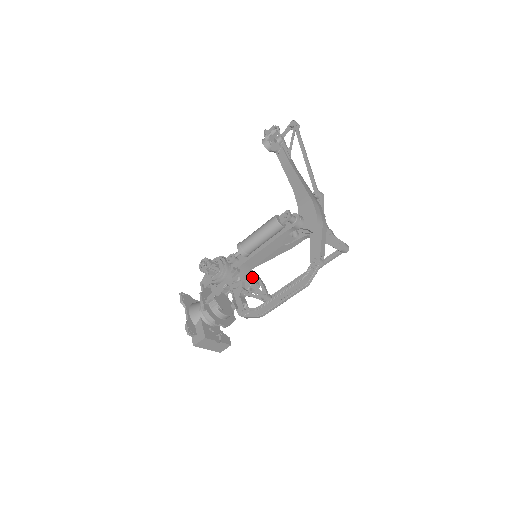
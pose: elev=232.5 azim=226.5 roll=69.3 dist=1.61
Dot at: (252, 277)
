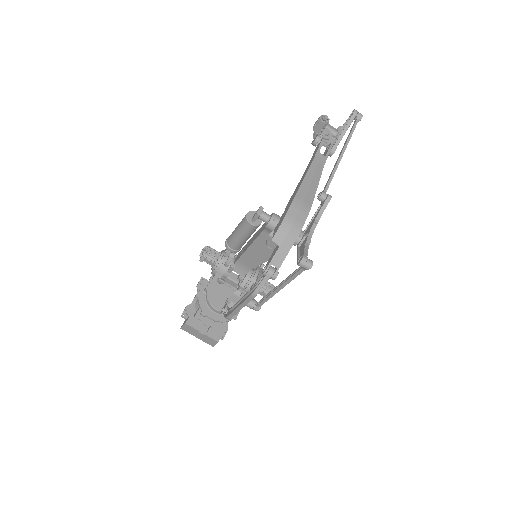
Dot at: (256, 279)
